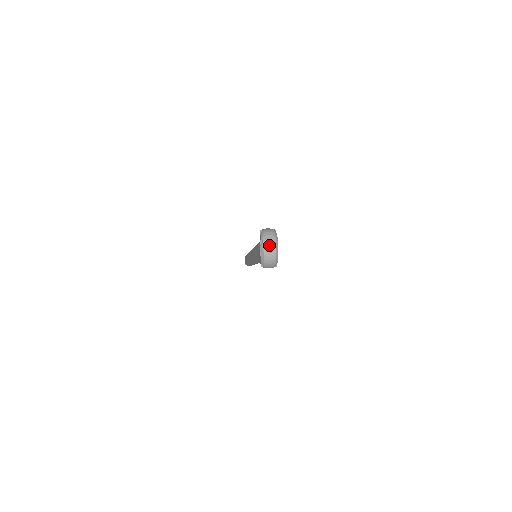
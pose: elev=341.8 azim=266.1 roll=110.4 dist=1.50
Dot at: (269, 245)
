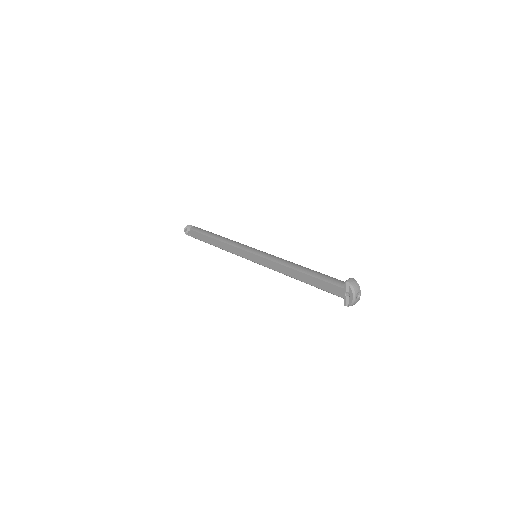
Dot at: occluded
